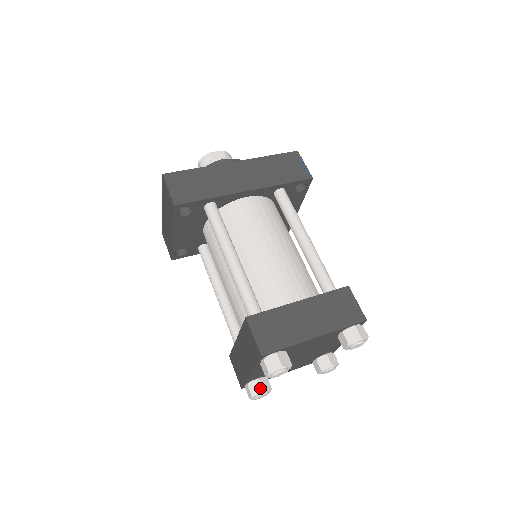
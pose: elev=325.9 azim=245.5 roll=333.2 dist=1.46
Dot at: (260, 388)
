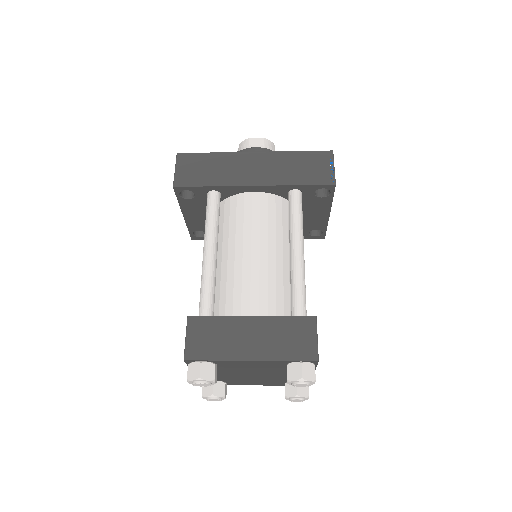
Dot at: (211, 391)
